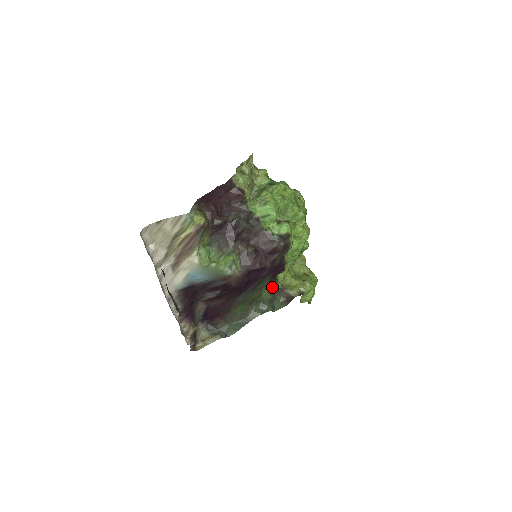
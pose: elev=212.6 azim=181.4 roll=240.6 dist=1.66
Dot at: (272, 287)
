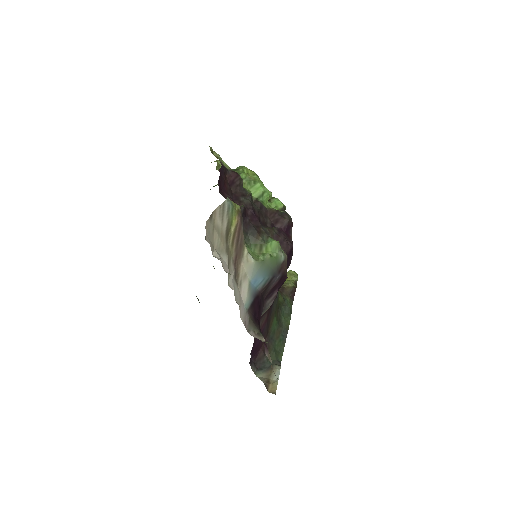
Dot at: occluded
